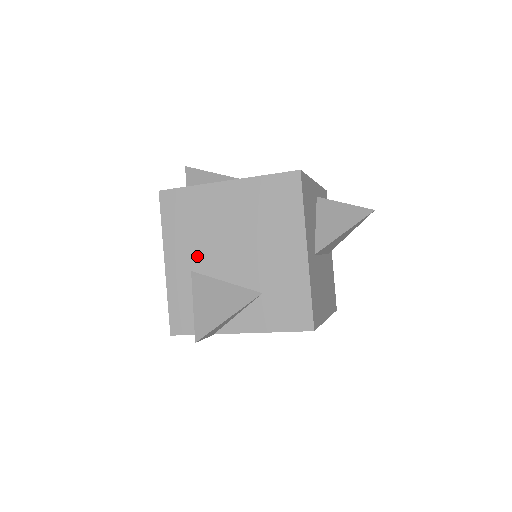
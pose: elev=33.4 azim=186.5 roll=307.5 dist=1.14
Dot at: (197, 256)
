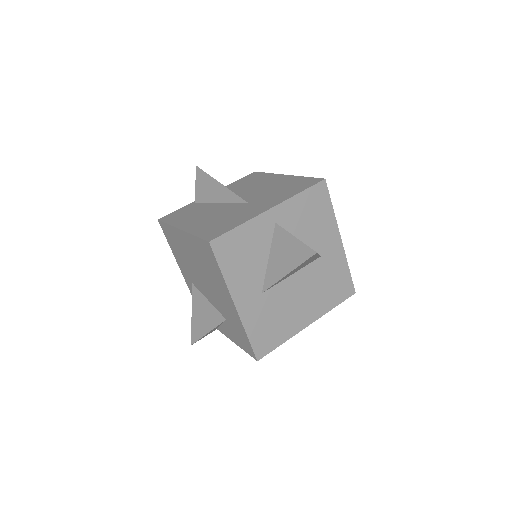
Dot at: (191, 275)
